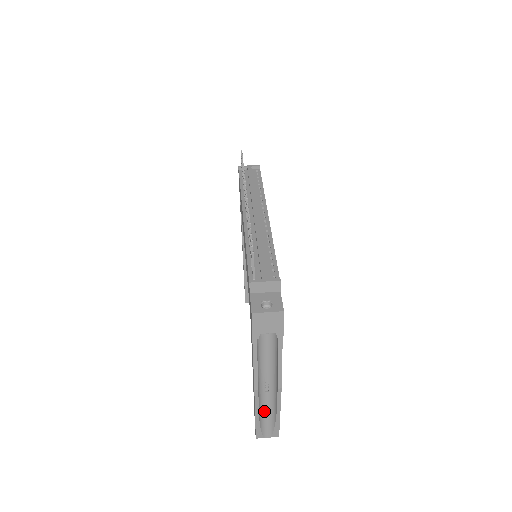
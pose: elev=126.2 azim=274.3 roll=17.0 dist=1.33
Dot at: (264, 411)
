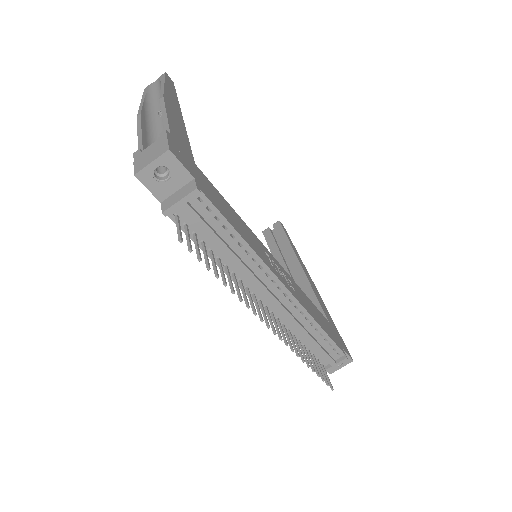
Dot at: occluded
